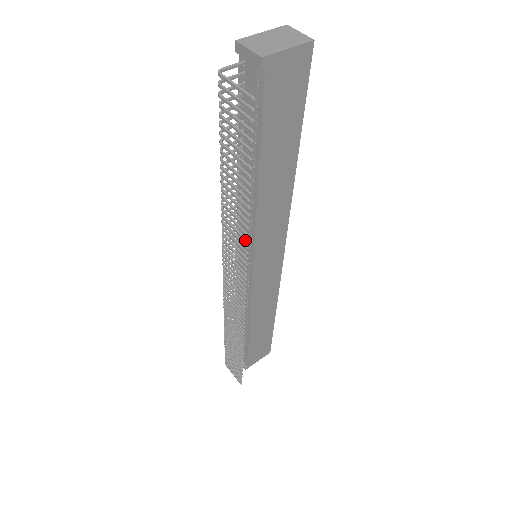
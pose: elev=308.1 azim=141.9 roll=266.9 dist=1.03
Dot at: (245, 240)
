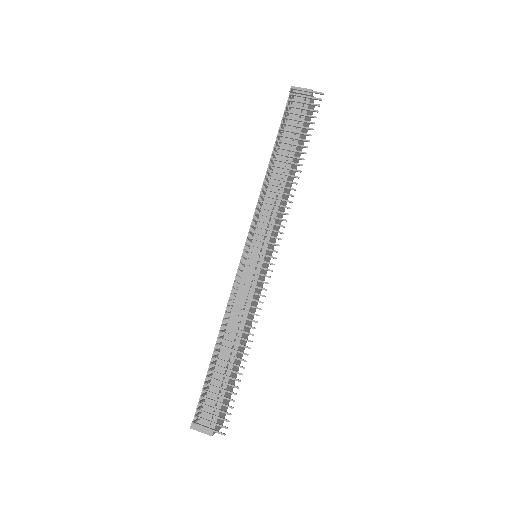
Dot at: (292, 195)
